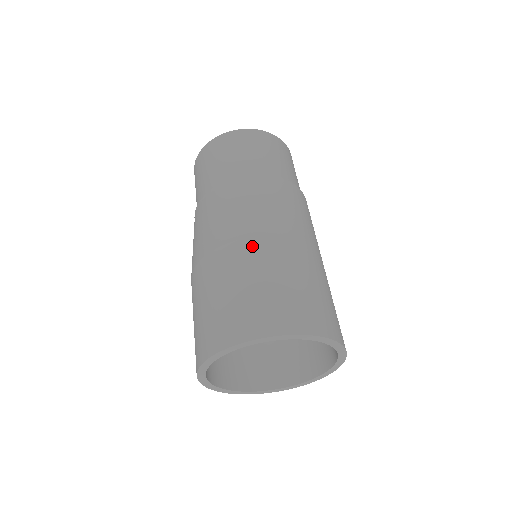
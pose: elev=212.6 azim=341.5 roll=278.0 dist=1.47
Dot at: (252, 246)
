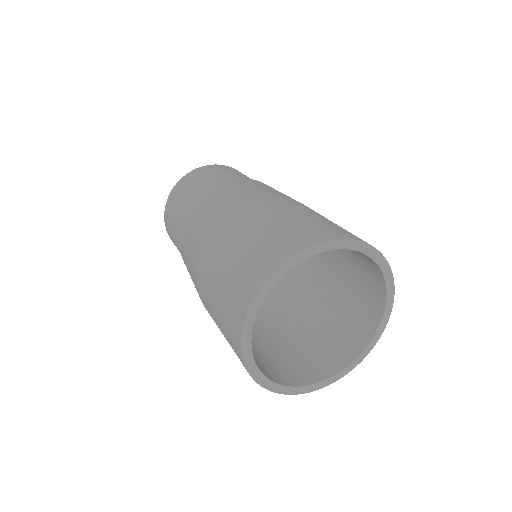
Dot at: (299, 203)
